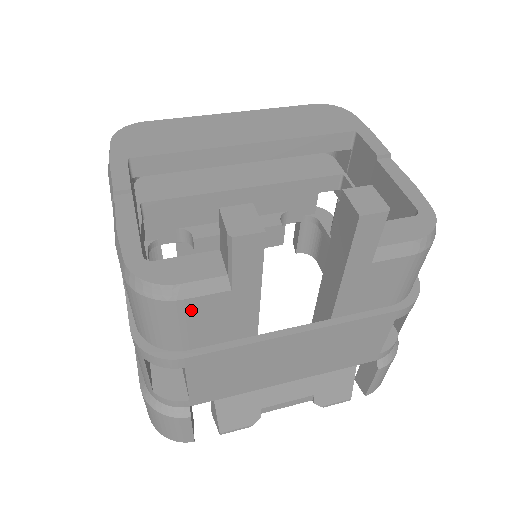
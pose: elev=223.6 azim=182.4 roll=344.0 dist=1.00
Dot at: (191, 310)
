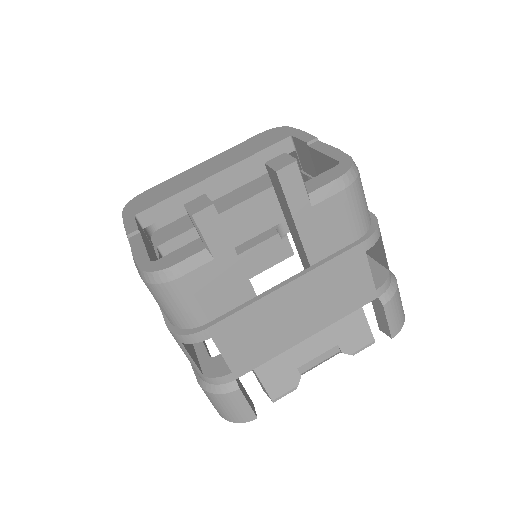
Dot at: (193, 284)
